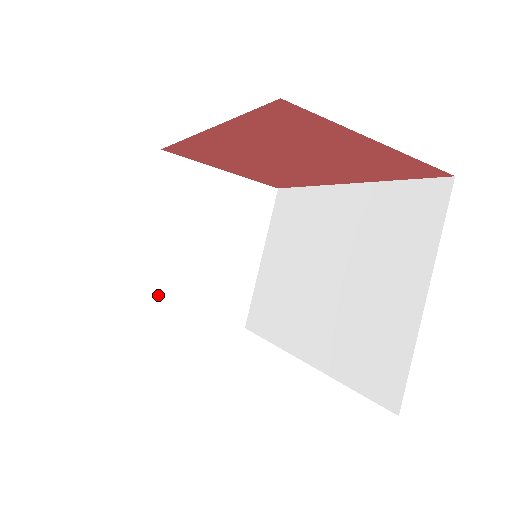
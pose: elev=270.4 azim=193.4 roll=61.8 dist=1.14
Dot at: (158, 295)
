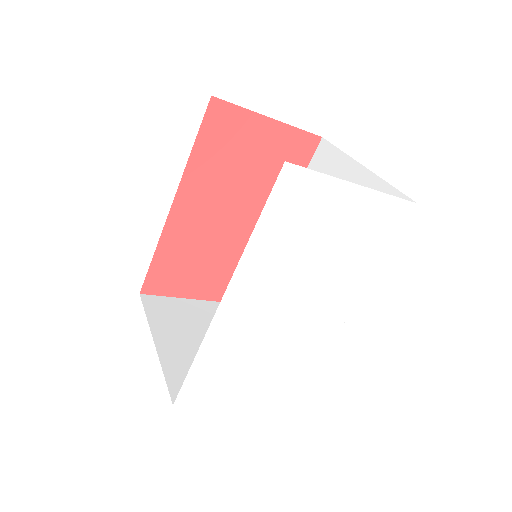
Dot at: occluded
